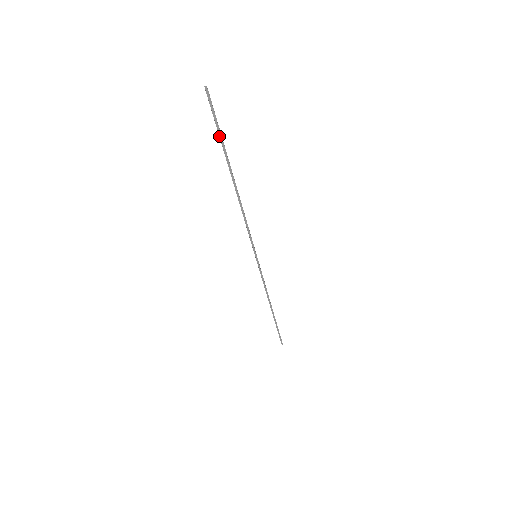
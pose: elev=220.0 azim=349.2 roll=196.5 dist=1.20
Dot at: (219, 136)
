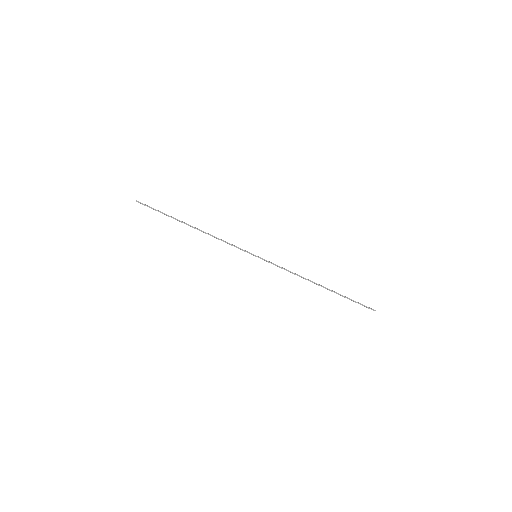
Dot at: occluded
